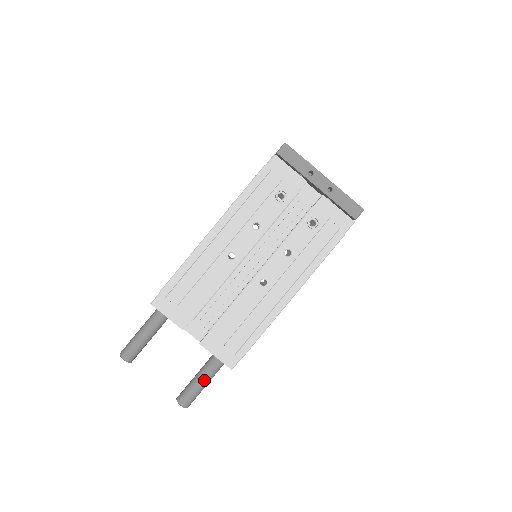
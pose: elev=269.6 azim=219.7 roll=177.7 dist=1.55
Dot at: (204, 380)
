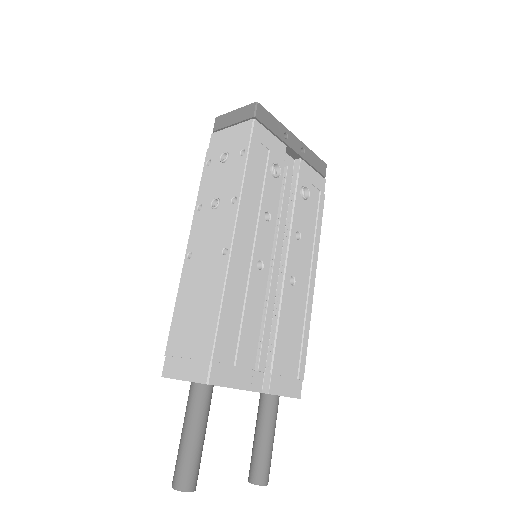
Dot at: (273, 435)
